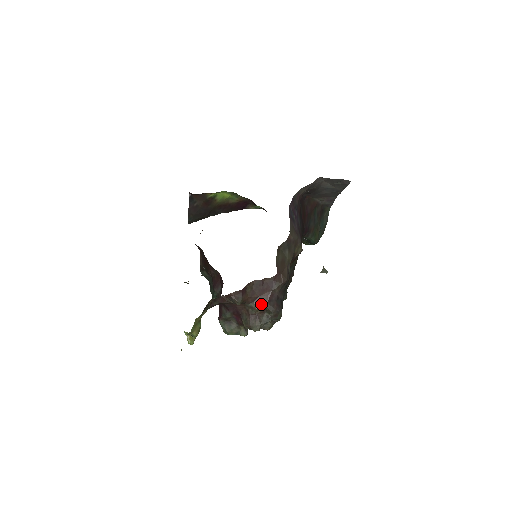
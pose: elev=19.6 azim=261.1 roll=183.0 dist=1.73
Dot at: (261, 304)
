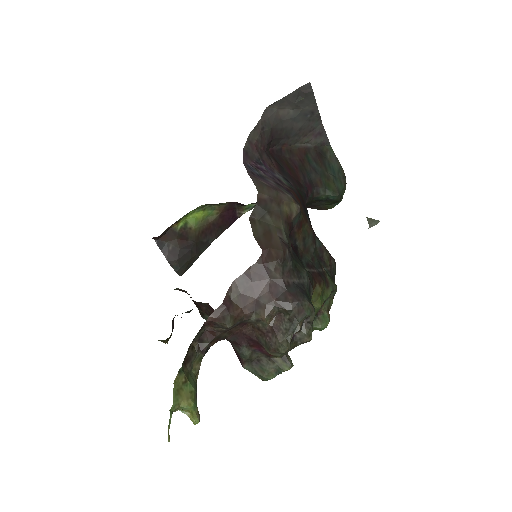
Dot at: (266, 307)
